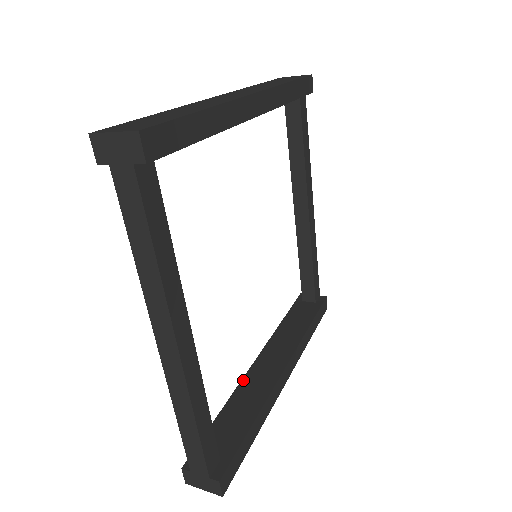
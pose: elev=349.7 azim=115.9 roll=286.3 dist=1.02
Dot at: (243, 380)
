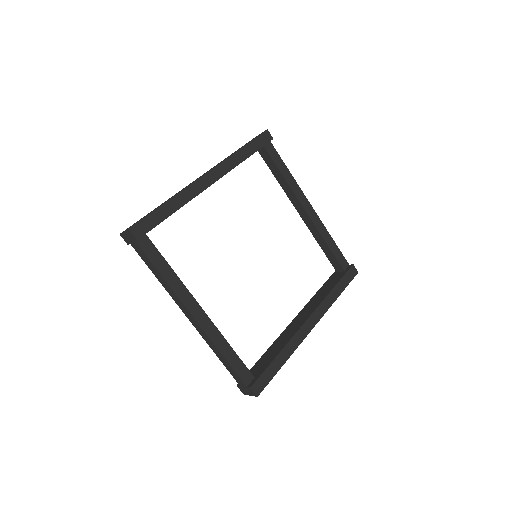
Dot at: (282, 333)
